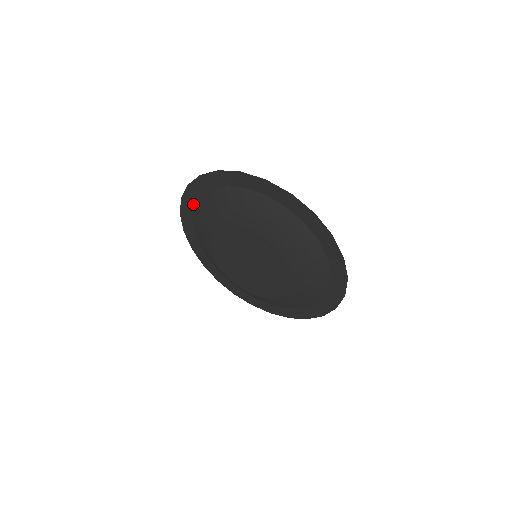
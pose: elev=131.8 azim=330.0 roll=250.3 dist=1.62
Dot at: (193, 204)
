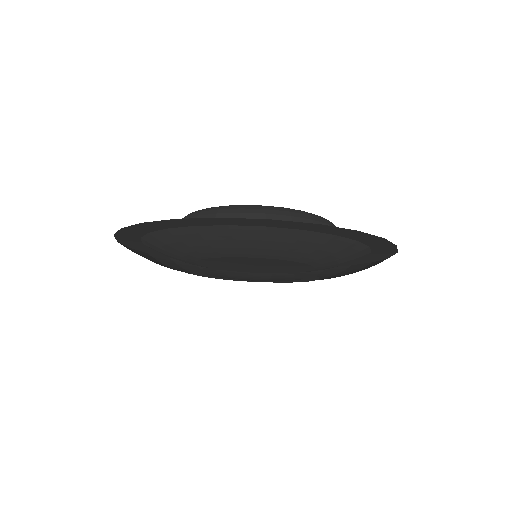
Dot at: (137, 236)
